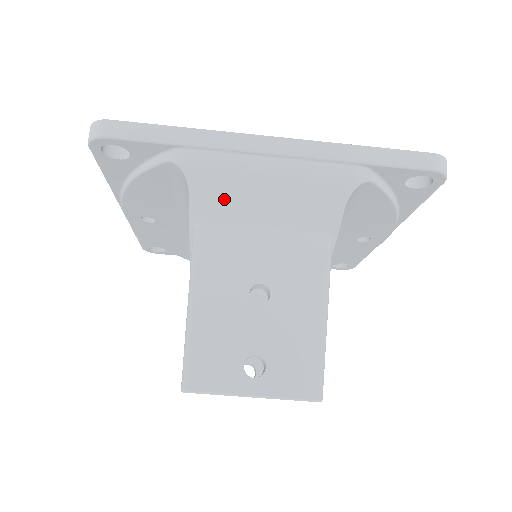
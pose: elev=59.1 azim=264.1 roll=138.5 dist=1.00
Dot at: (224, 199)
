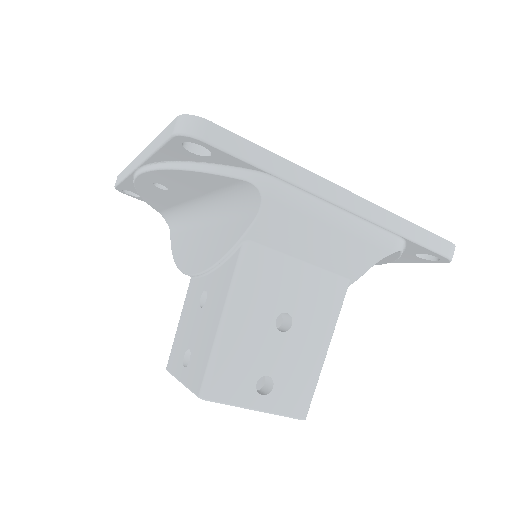
Dot at: (284, 231)
